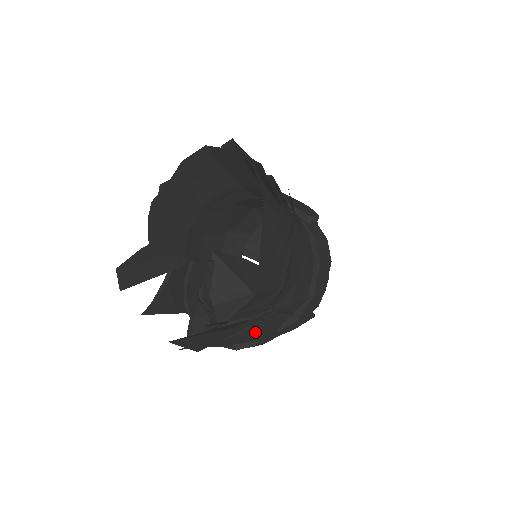
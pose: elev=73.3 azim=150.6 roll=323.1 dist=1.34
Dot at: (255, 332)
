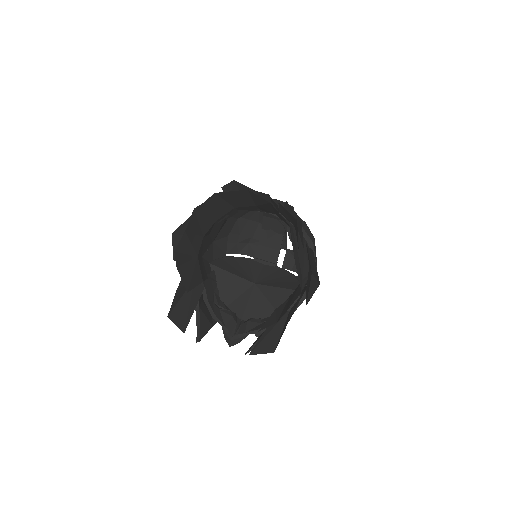
Dot at: occluded
